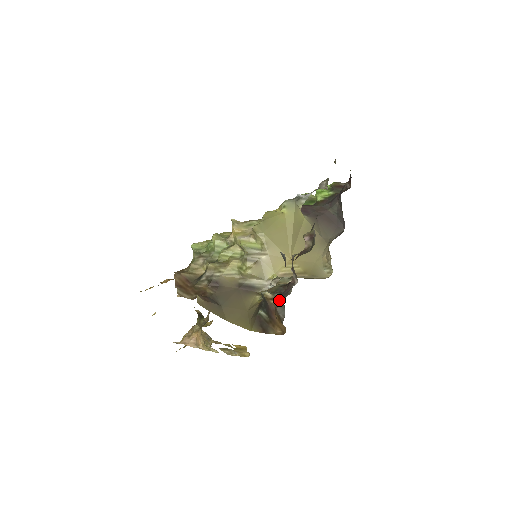
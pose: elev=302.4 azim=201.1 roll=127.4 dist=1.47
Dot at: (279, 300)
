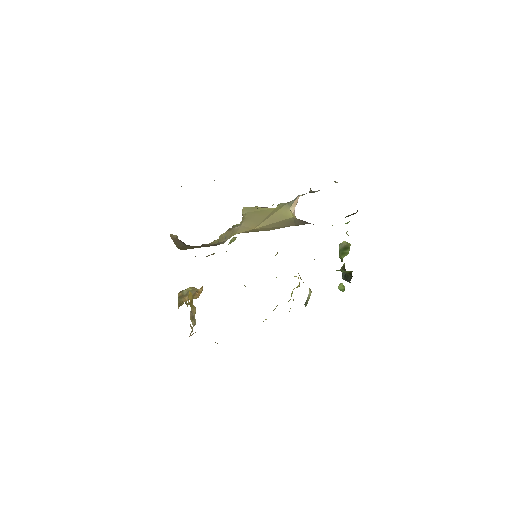
Dot at: occluded
